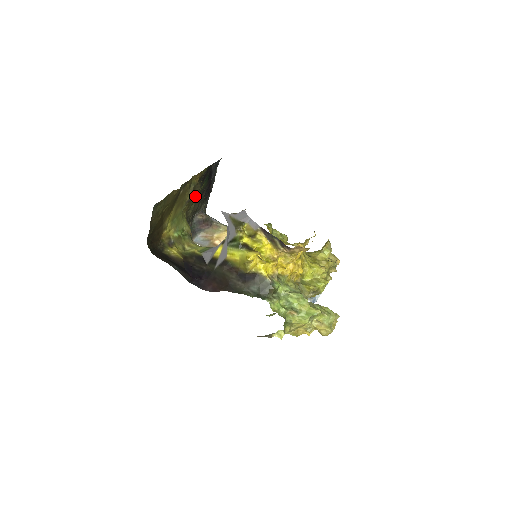
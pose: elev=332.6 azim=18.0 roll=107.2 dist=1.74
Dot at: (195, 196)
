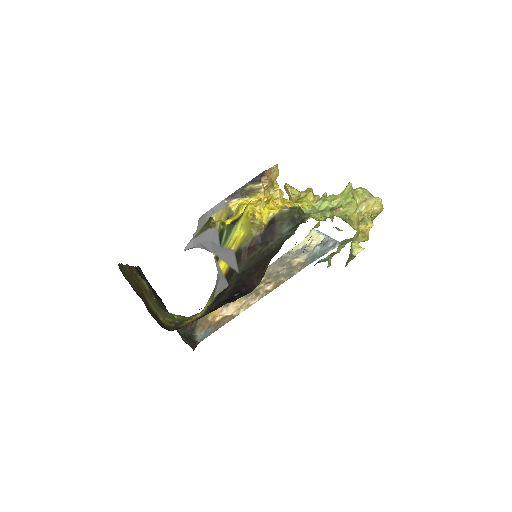
Dot at: occluded
